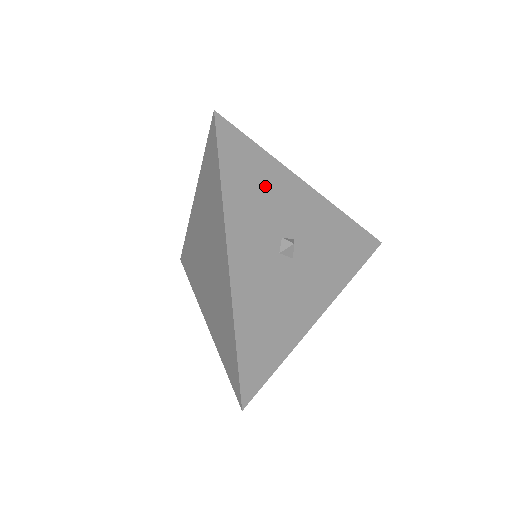
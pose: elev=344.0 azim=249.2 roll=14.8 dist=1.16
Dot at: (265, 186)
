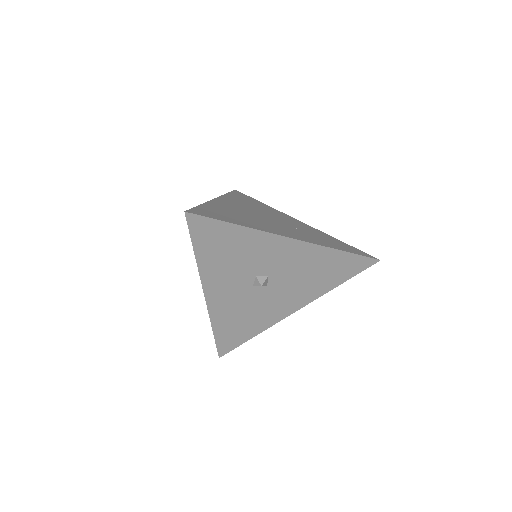
Dot at: (239, 249)
